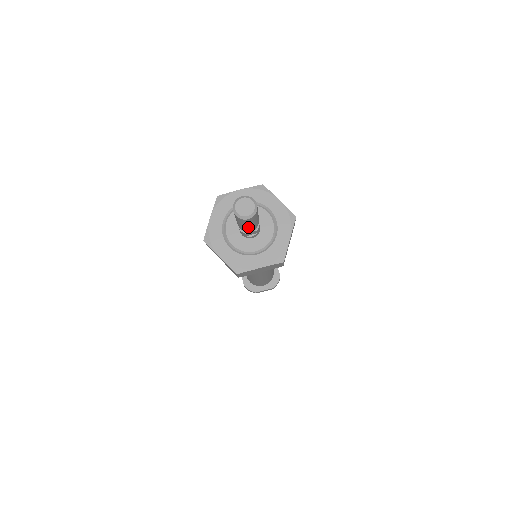
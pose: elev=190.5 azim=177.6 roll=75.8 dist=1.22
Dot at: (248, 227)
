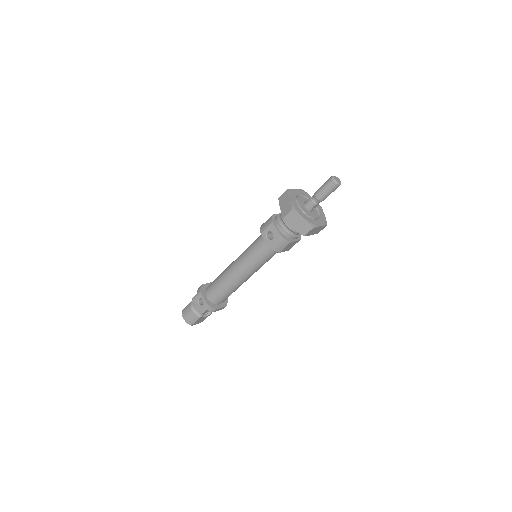
Dot at: (328, 195)
